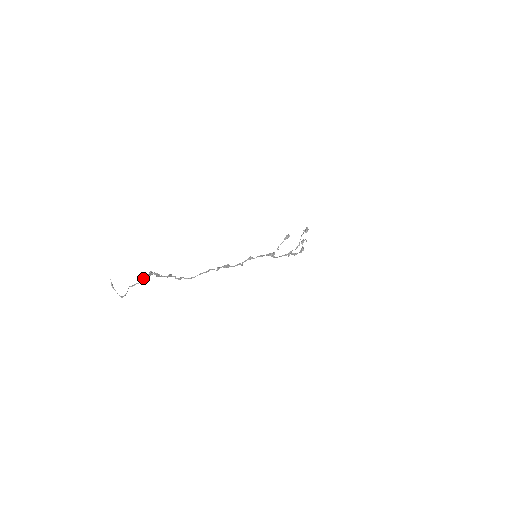
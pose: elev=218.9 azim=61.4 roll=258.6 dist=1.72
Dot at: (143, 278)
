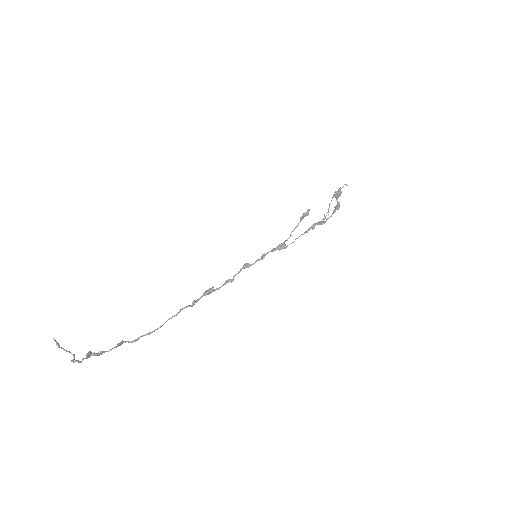
Dot at: occluded
